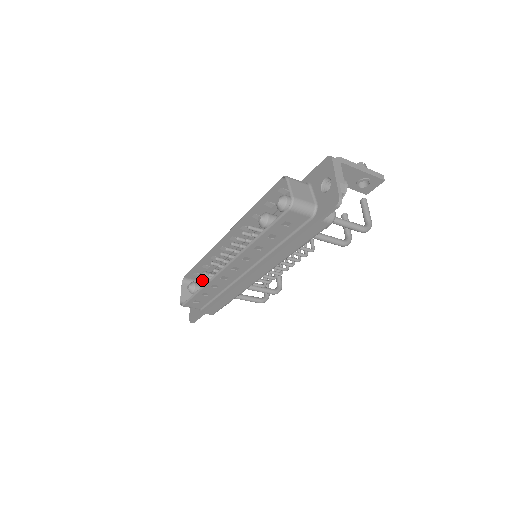
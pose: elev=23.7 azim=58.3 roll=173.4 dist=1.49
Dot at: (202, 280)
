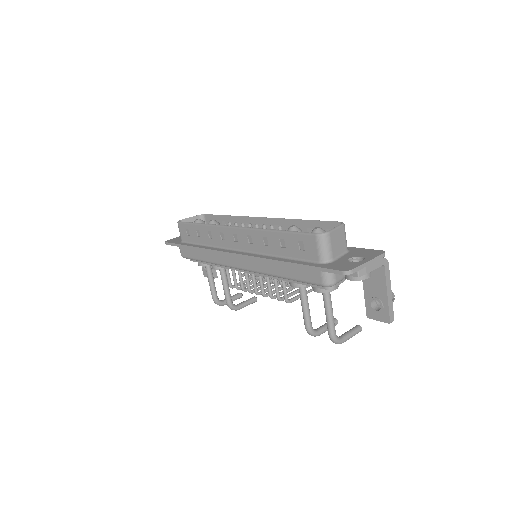
Dot at: occluded
